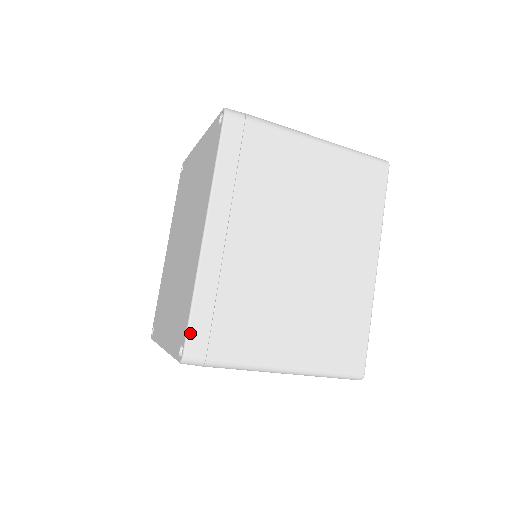
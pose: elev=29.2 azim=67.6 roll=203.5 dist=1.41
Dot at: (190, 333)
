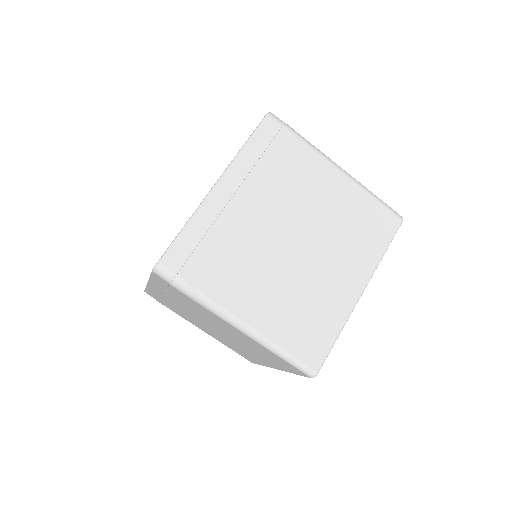
Dot at: occluded
